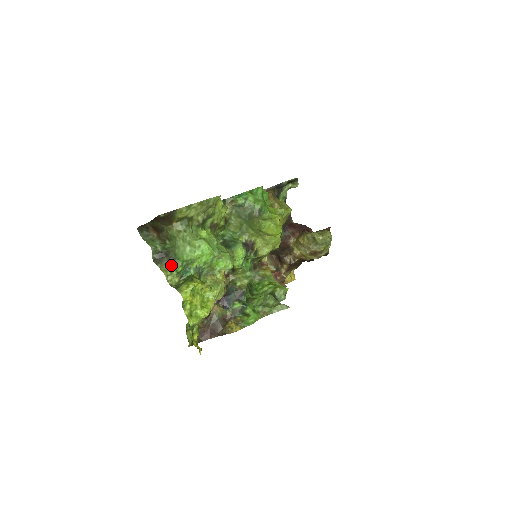
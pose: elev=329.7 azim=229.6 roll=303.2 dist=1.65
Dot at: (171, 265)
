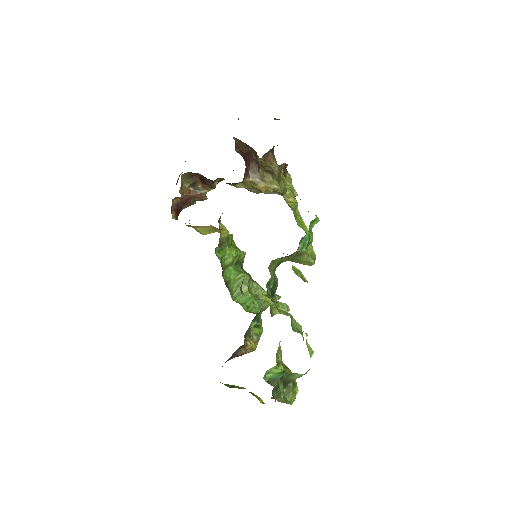
Dot at: occluded
